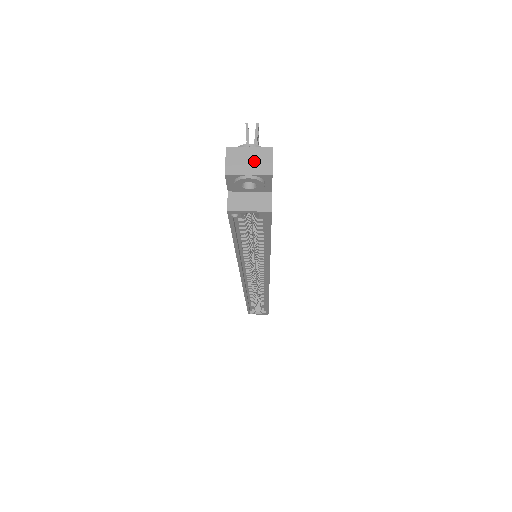
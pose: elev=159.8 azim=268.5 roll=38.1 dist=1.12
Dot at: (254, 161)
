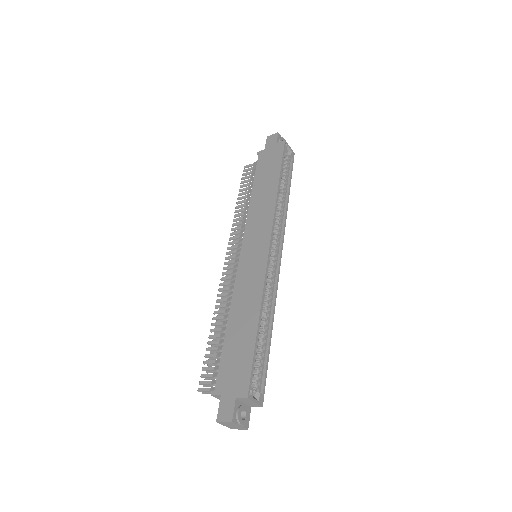
Dot at: occluded
